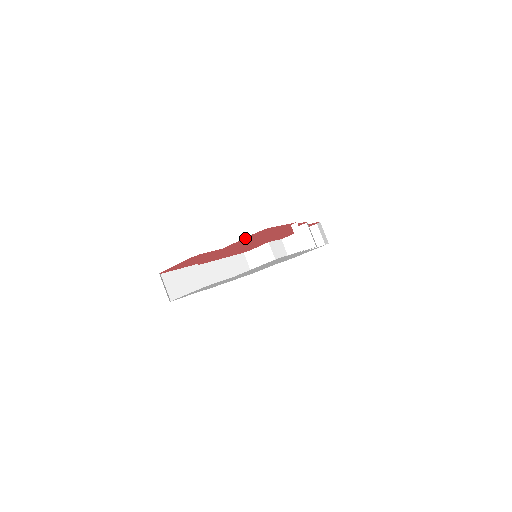
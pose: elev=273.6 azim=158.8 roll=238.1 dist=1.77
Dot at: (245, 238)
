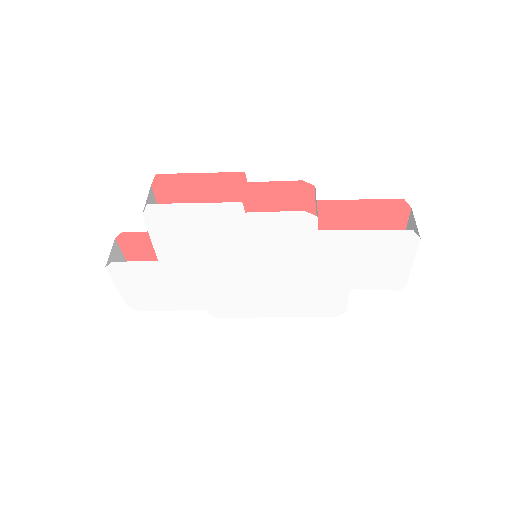
Dot at: occluded
